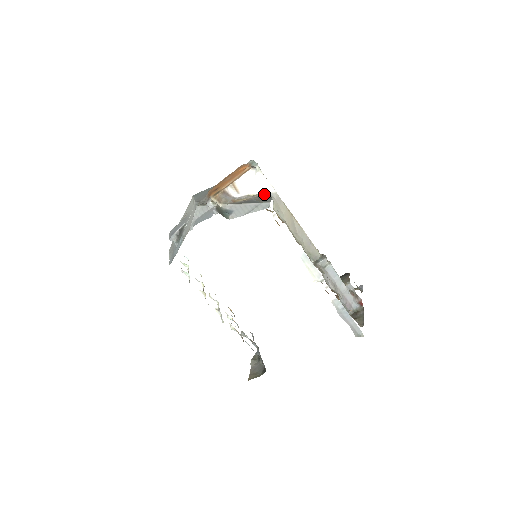
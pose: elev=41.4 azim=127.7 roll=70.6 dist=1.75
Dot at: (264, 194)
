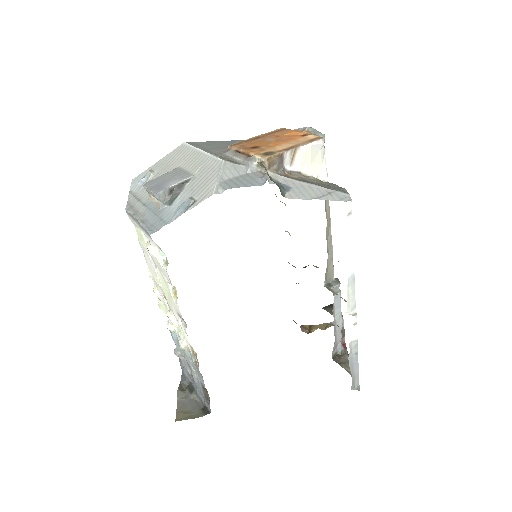
Dot at: (317, 179)
